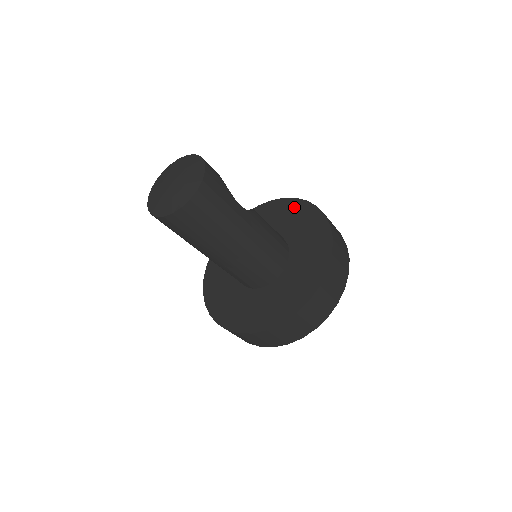
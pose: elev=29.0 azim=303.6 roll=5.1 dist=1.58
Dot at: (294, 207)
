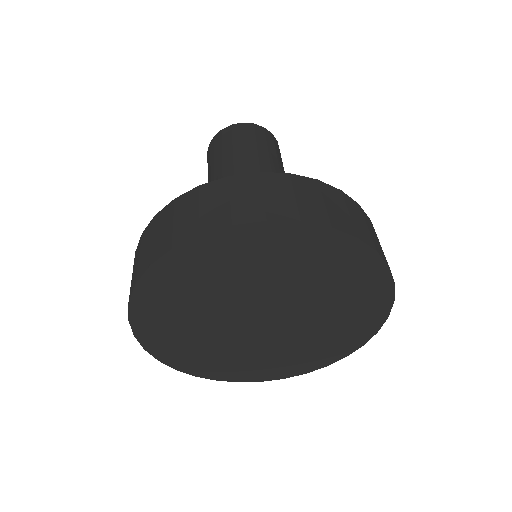
Dot at: occluded
